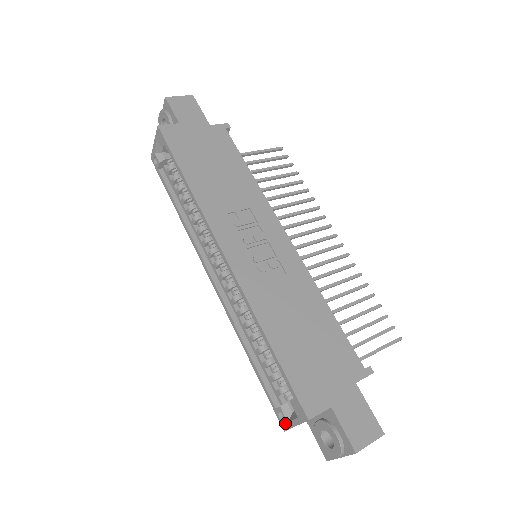
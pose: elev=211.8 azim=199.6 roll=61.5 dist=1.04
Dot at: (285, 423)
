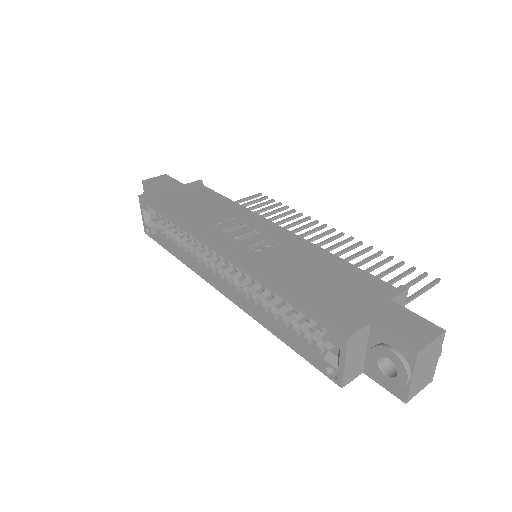
Dot at: (338, 377)
